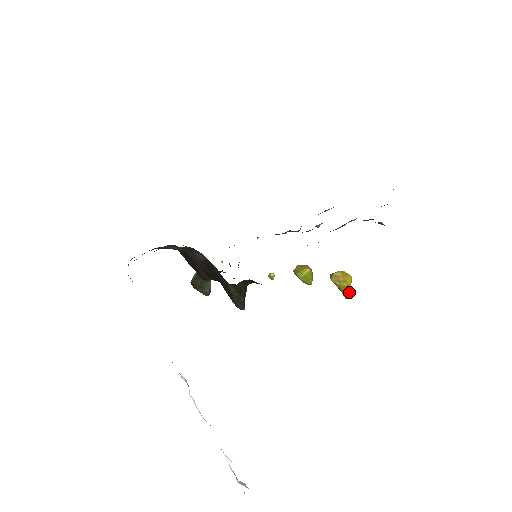
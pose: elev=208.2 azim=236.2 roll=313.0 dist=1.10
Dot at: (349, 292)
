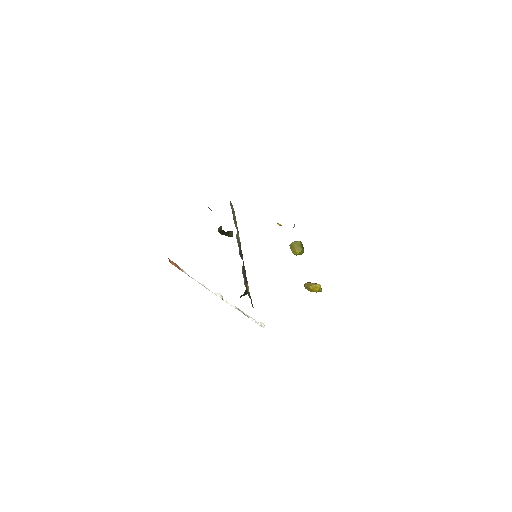
Dot at: (318, 291)
